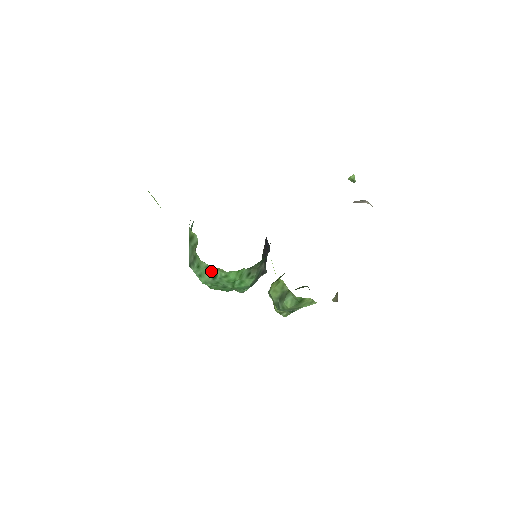
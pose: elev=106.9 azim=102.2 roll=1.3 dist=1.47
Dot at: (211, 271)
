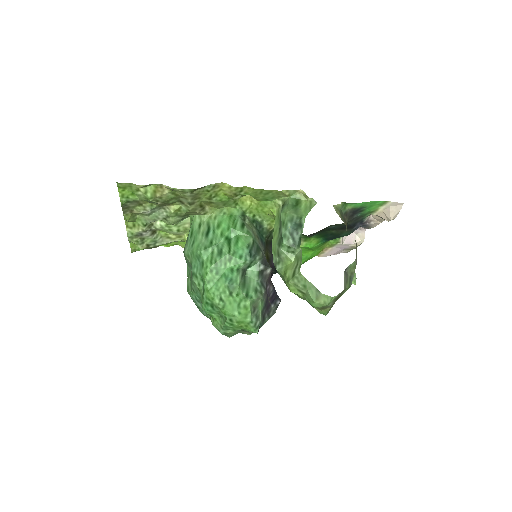
Dot at: (204, 227)
